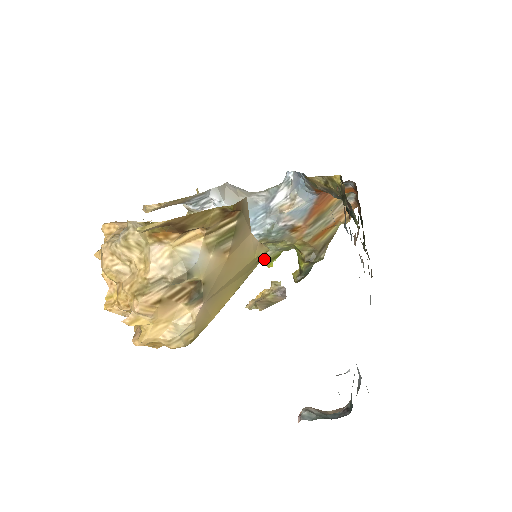
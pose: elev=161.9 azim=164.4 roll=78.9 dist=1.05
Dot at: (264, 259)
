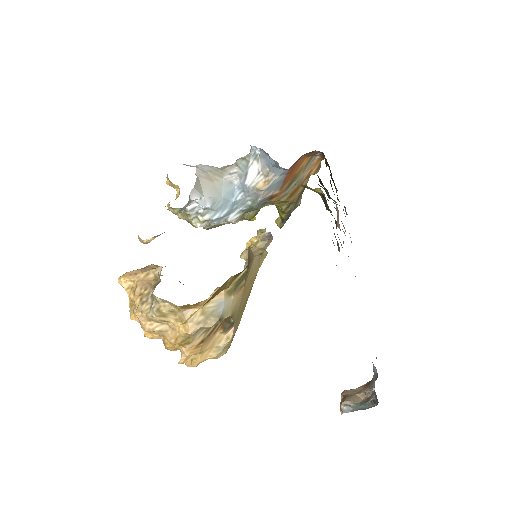
Dot at: (248, 219)
